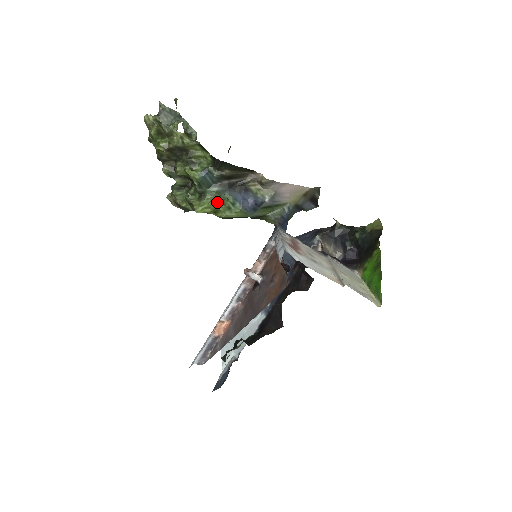
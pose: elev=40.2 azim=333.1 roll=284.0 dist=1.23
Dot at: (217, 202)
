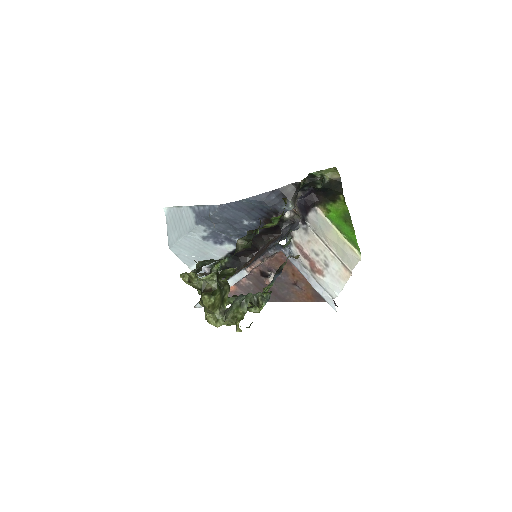
Dot at: occluded
